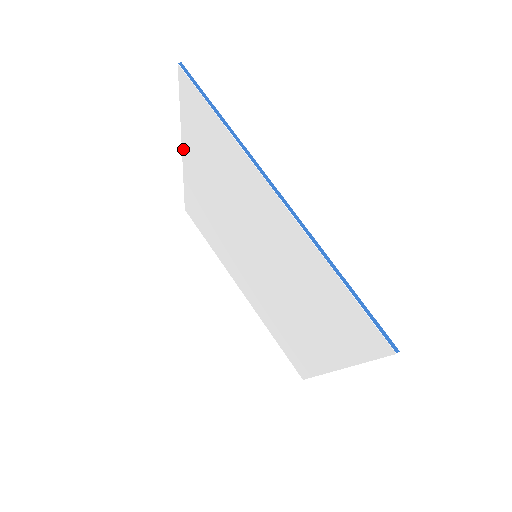
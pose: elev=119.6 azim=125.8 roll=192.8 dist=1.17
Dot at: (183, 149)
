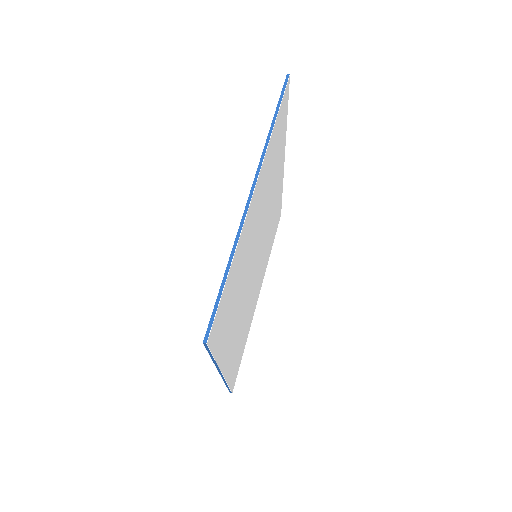
Dot at: occluded
